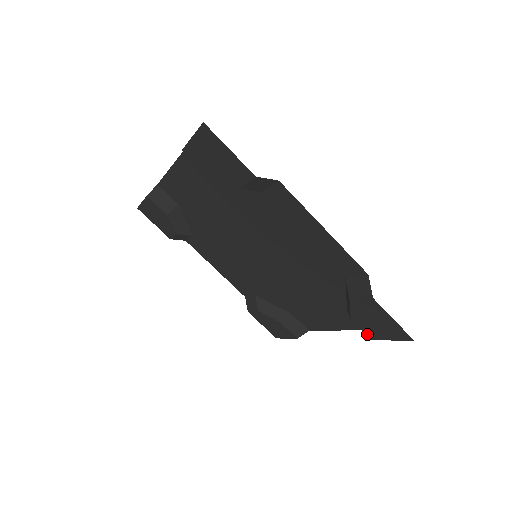
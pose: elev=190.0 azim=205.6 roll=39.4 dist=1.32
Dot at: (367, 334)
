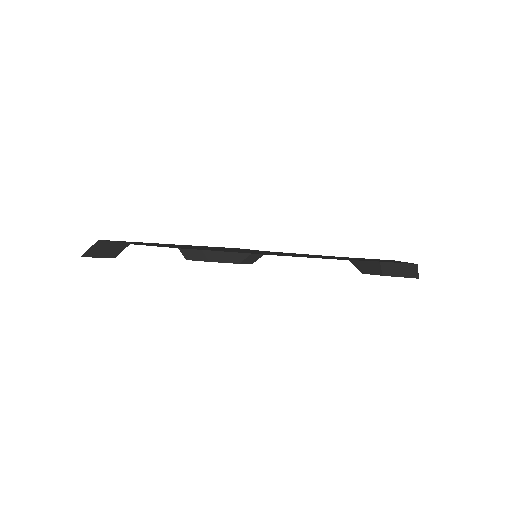
Dot at: occluded
